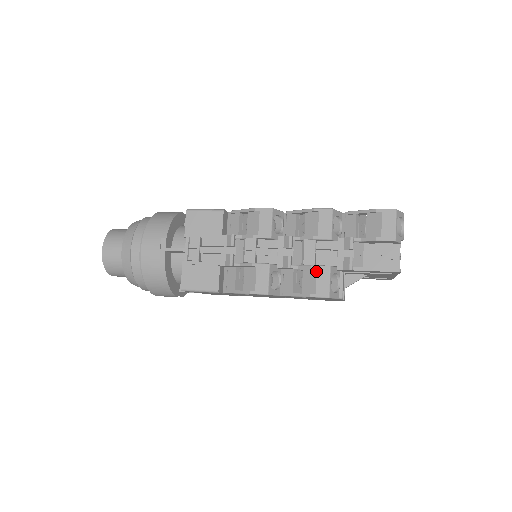
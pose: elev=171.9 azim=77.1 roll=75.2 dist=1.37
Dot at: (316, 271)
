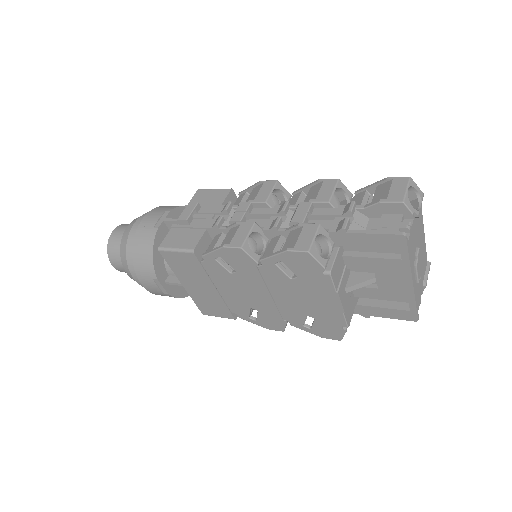
Dot at: (302, 228)
